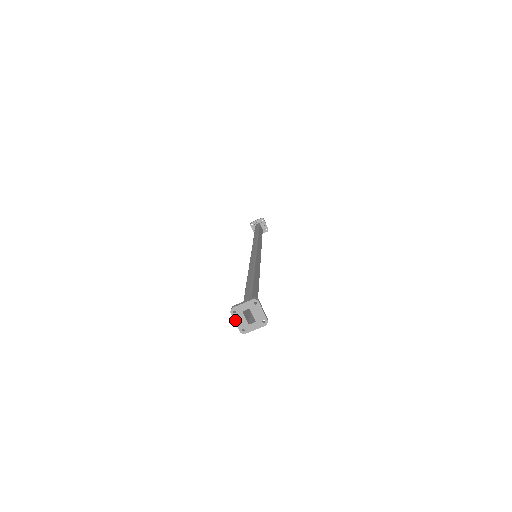
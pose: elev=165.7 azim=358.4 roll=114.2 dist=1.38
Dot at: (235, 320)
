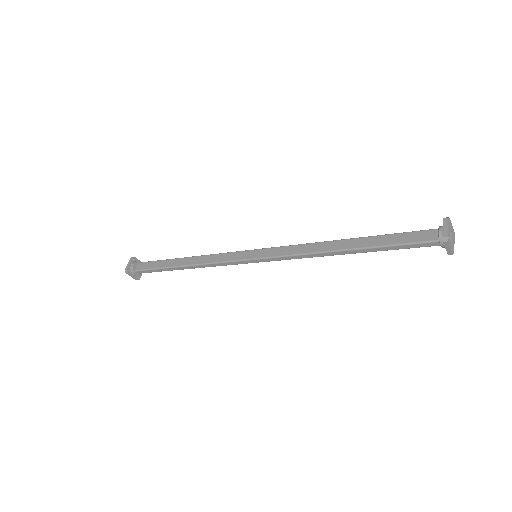
Dot at: (448, 226)
